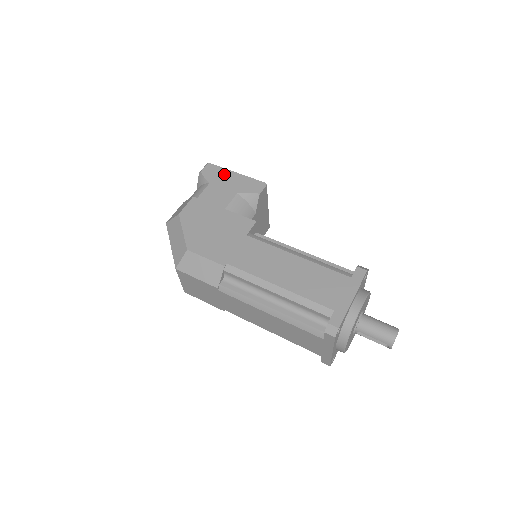
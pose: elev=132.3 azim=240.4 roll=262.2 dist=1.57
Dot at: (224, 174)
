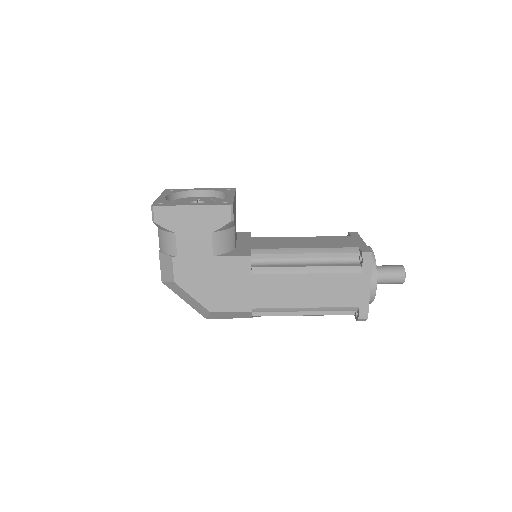
Dot at: (181, 214)
